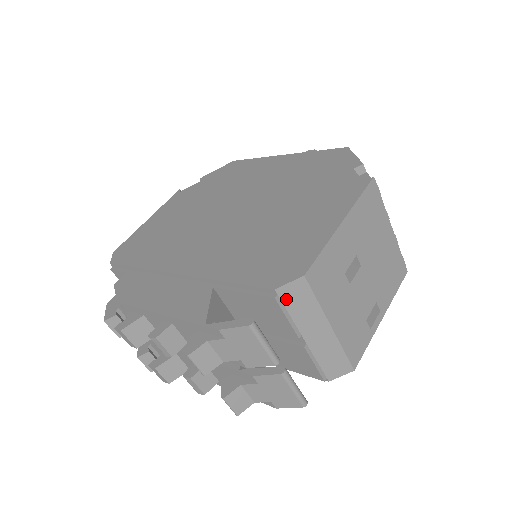
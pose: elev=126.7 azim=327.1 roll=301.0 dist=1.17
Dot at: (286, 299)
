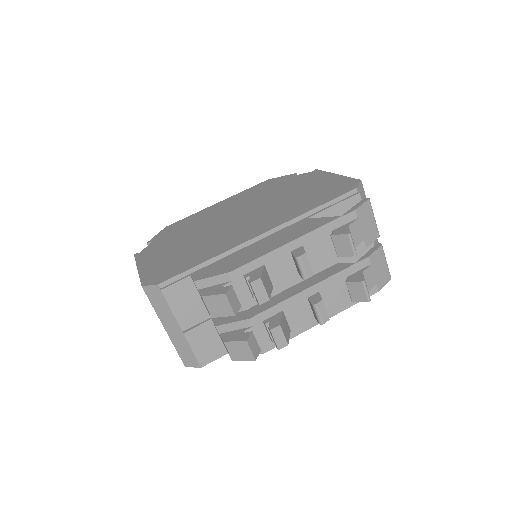
Dot at: (360, 197)
